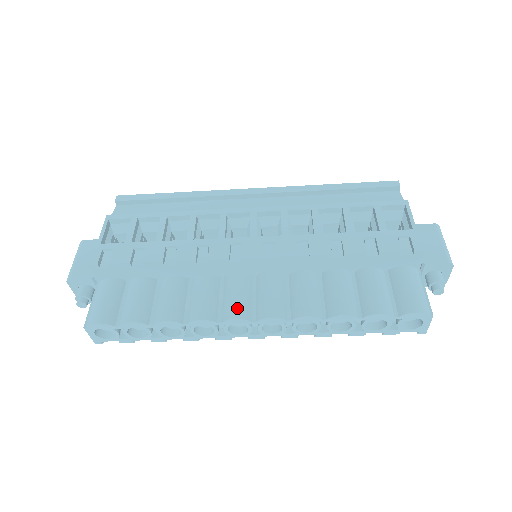
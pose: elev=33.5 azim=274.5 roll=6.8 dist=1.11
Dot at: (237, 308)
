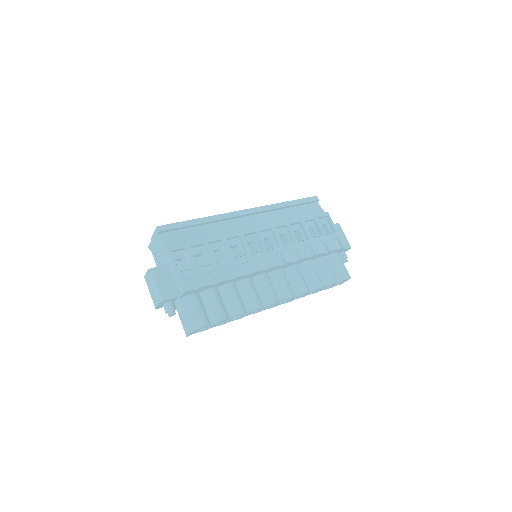
Dot at: (272, 297)
